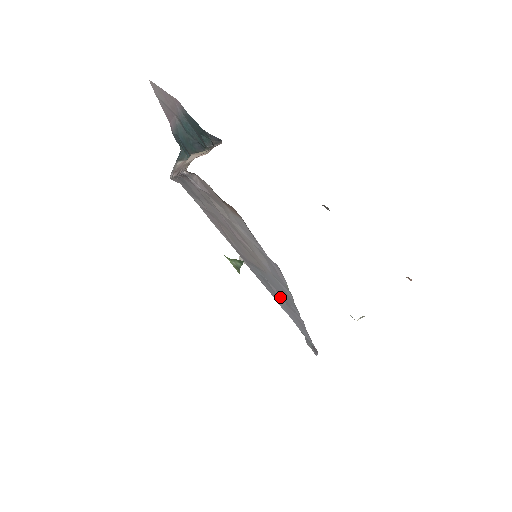
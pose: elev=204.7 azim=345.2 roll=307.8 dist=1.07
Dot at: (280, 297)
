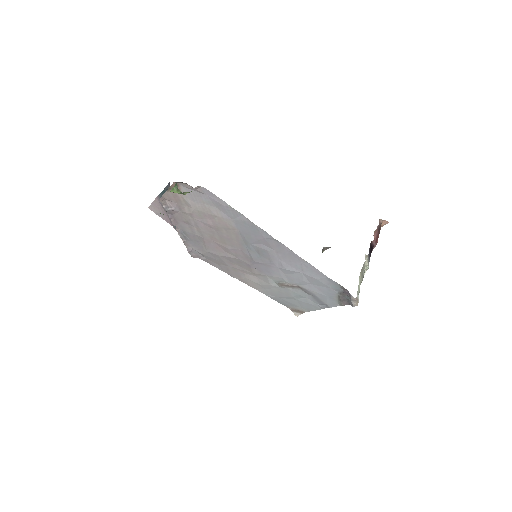
Dot at: (267, 248)
